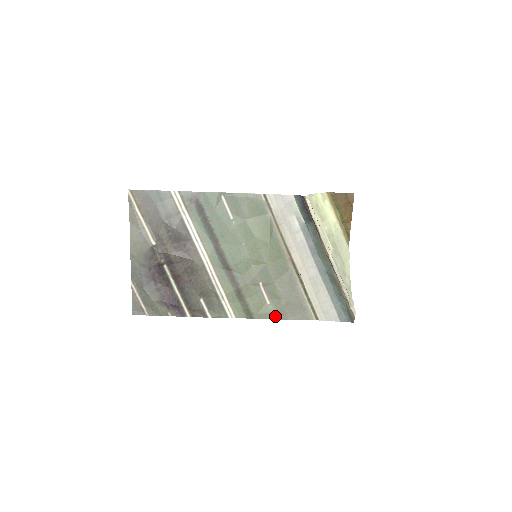
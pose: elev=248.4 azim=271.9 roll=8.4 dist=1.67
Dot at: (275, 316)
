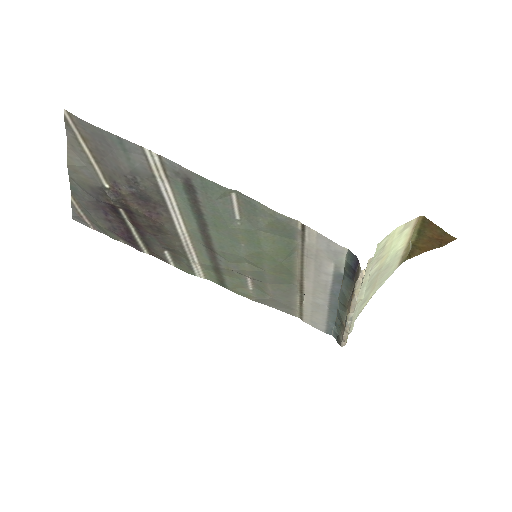
Dot at: (253, 299)
